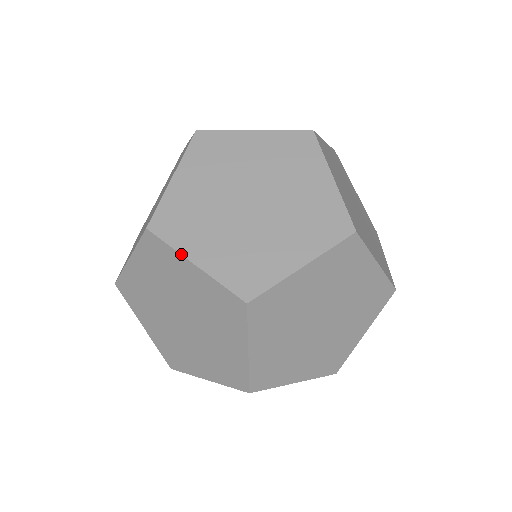
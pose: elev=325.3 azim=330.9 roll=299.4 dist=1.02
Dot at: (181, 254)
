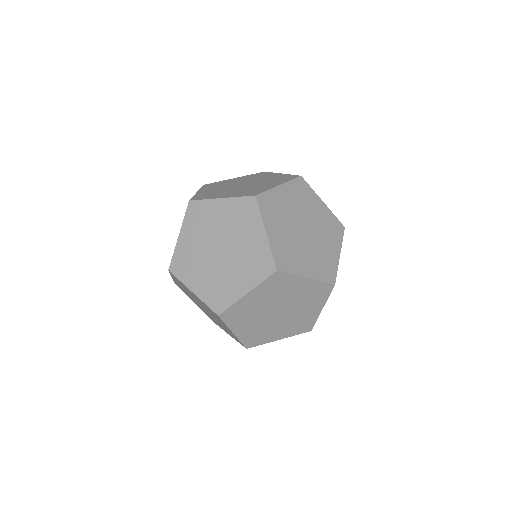
Dot at: (277, 173)
